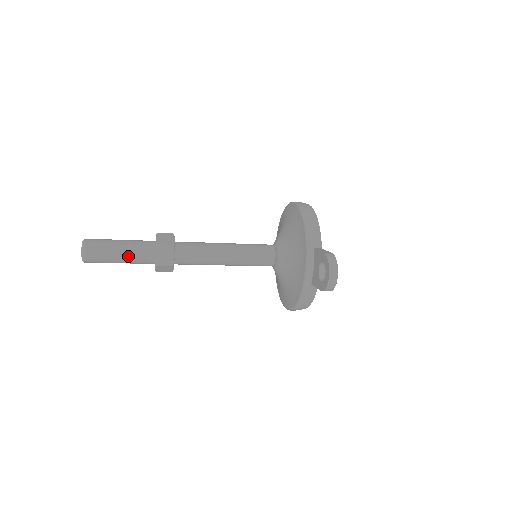
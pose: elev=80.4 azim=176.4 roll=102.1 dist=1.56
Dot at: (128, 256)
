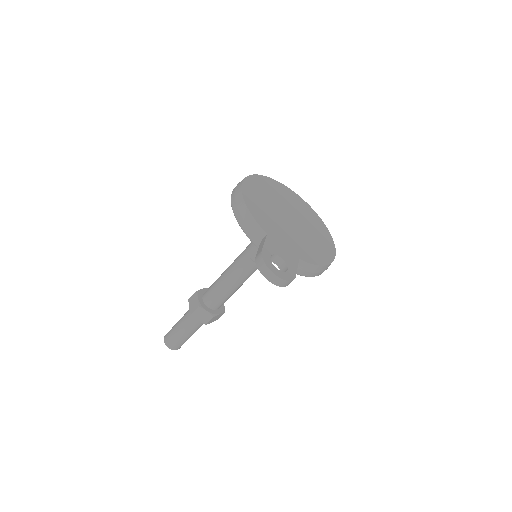
Dot at: (189, 331)
